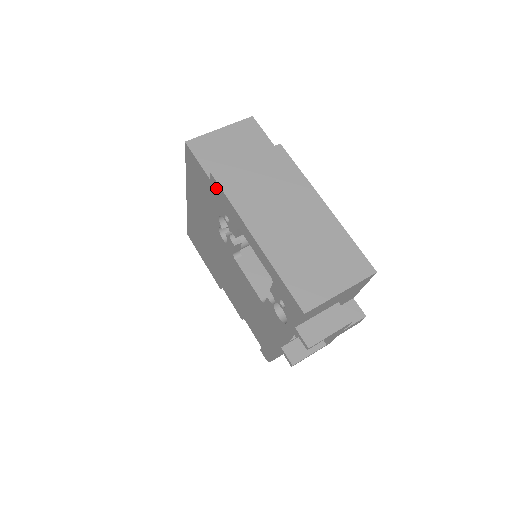
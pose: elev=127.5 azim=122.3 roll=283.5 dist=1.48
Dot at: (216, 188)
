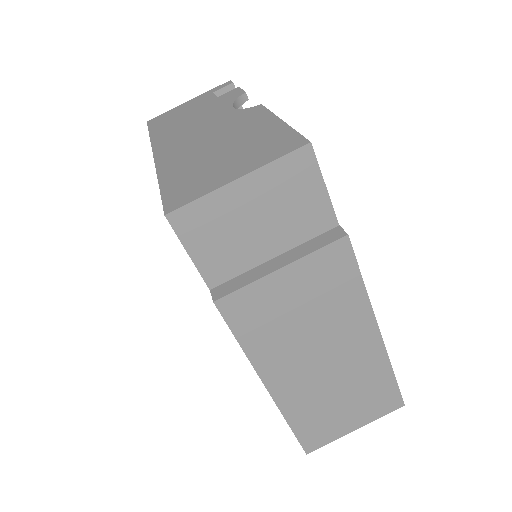
Dot at: occluded
